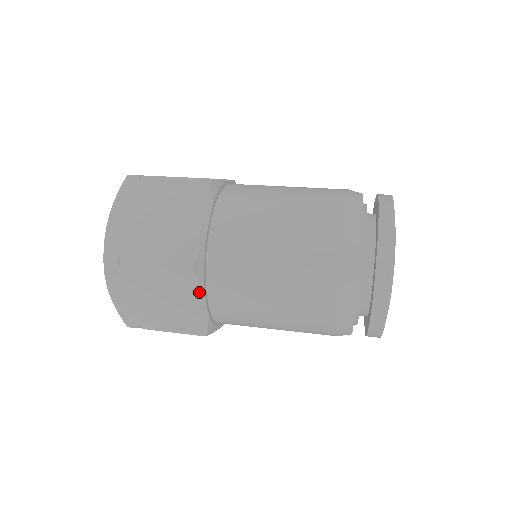
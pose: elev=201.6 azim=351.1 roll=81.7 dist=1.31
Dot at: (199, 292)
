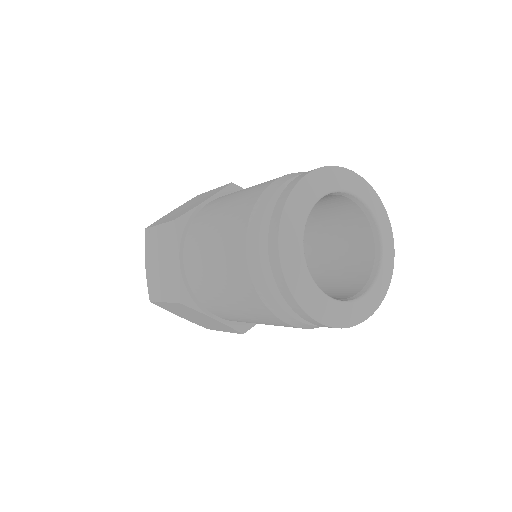
Dot at: (202, 314)
